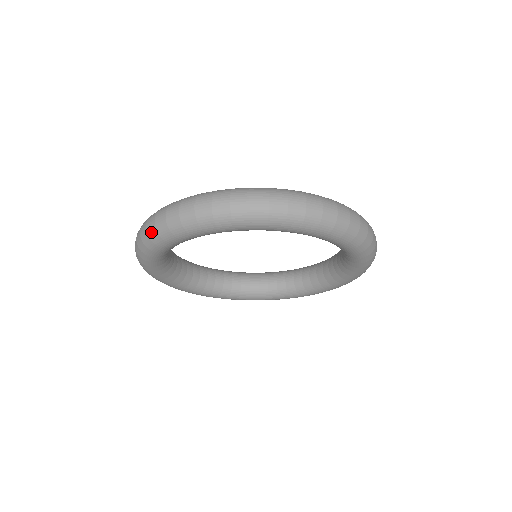
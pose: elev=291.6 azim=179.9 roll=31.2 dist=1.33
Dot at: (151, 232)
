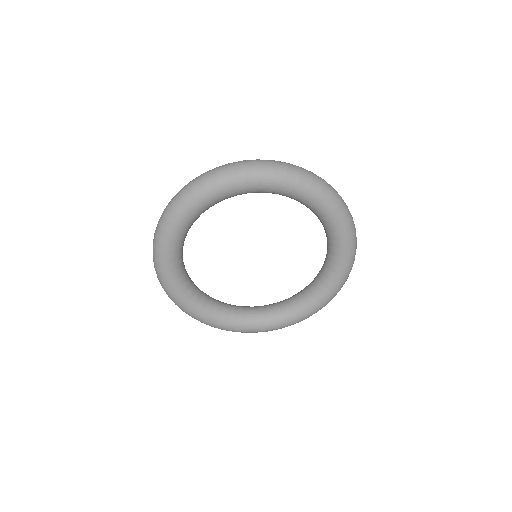
Dot at: (176, 201)
